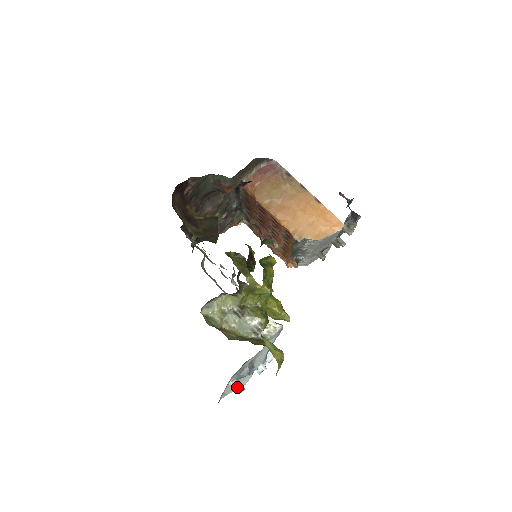
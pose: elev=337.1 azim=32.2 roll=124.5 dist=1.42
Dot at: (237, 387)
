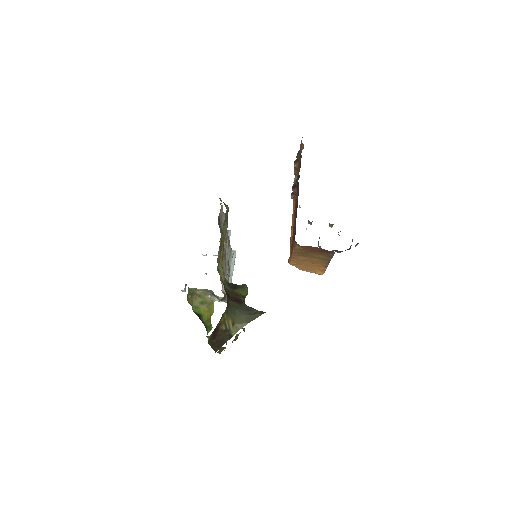
Dot at: (182, 291)
